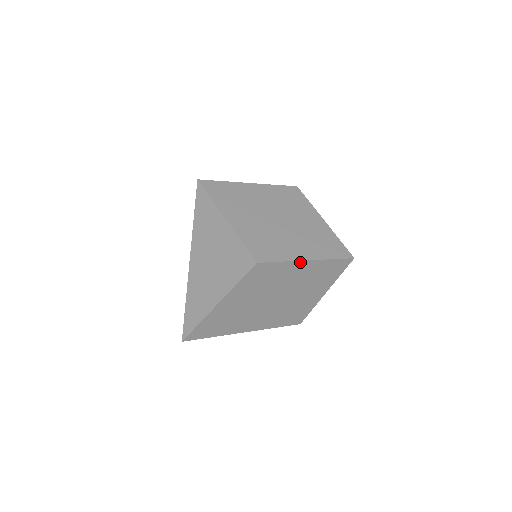
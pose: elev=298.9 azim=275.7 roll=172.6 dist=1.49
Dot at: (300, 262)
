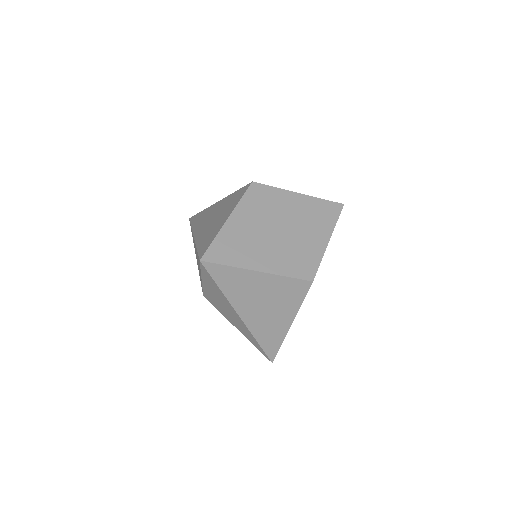
Dot at: (326, 247)
